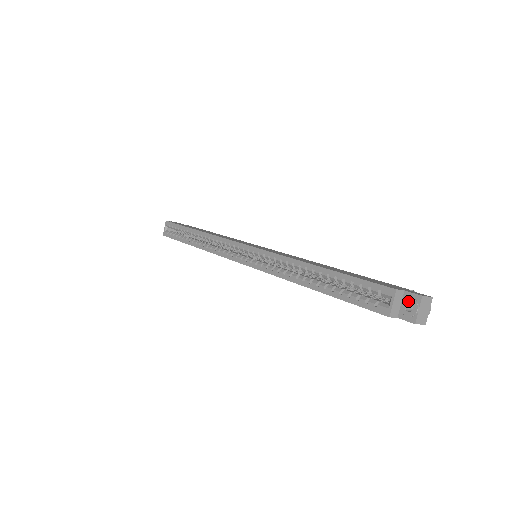
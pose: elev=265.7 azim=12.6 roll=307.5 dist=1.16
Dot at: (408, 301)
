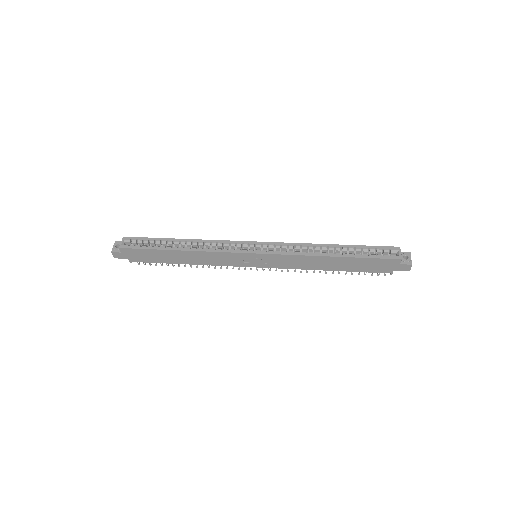
Dot at: (404, 255)
